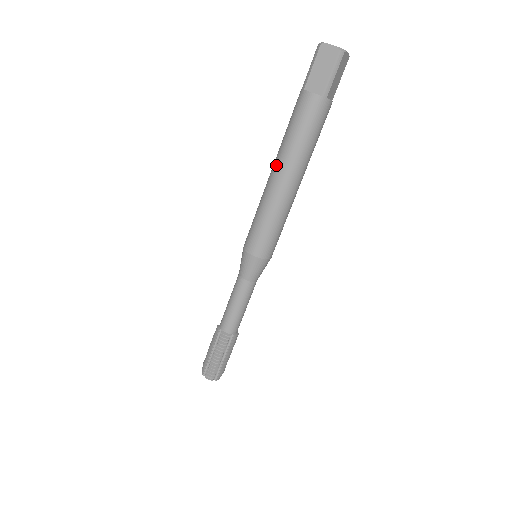
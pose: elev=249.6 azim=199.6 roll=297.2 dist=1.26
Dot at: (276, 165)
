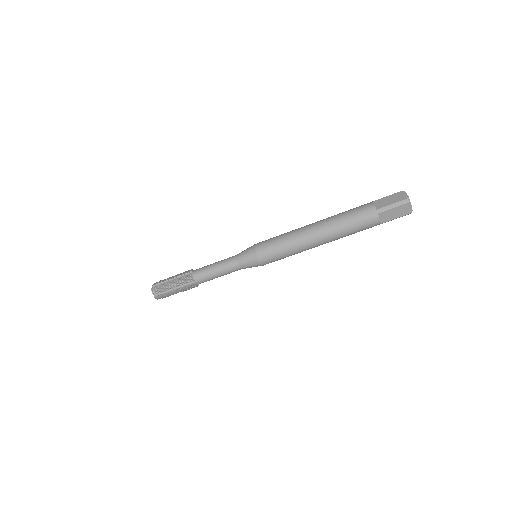
Dot at: (324, 233)
